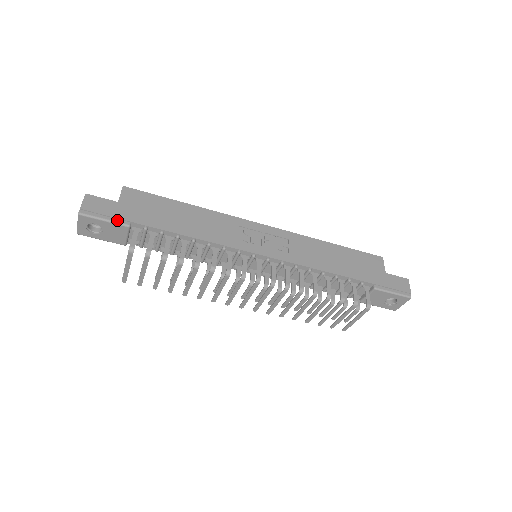
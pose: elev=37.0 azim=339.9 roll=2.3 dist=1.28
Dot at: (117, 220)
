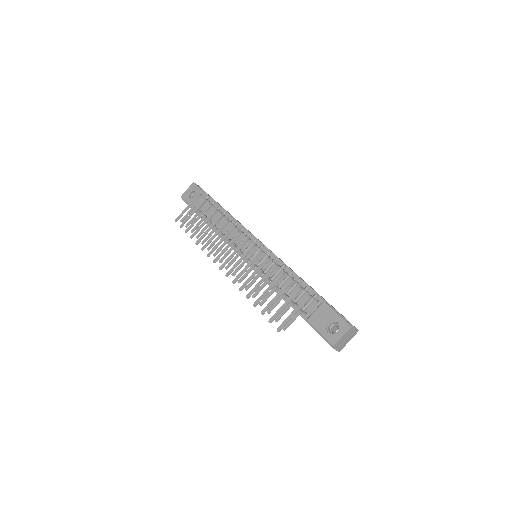
Dot at: (206, 193)
